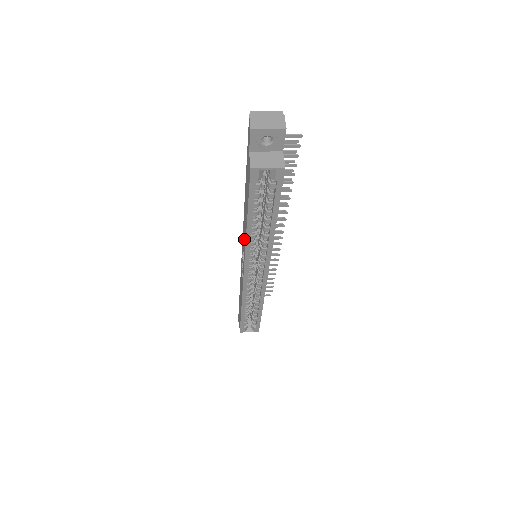
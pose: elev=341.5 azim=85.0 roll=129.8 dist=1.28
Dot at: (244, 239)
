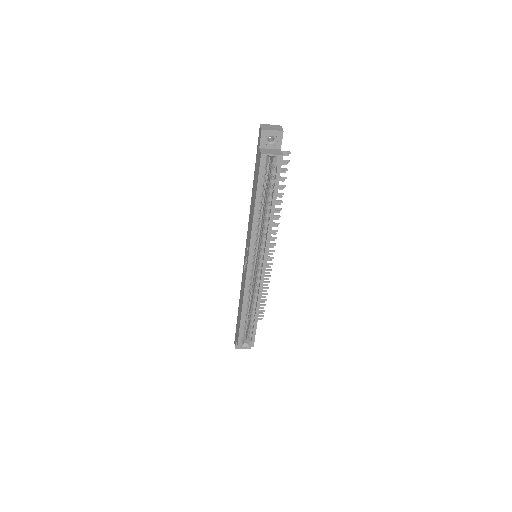
Dot at: (250, 230)
